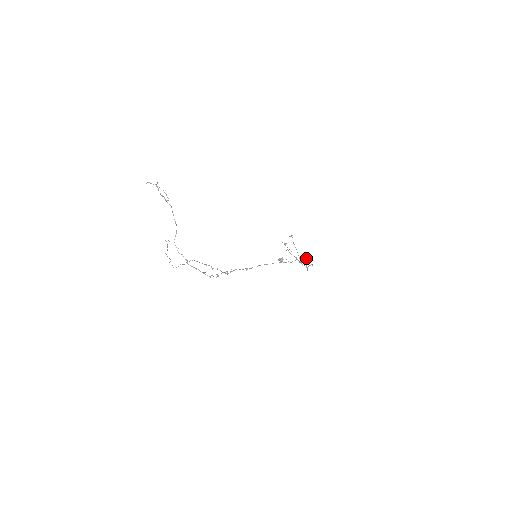
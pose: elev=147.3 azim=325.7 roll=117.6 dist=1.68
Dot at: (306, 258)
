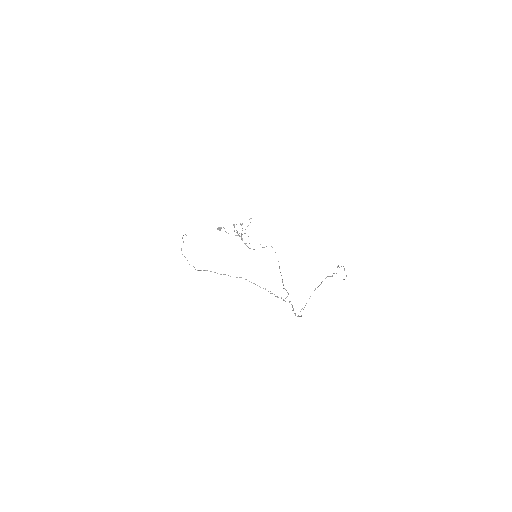
Dot at: occluded
